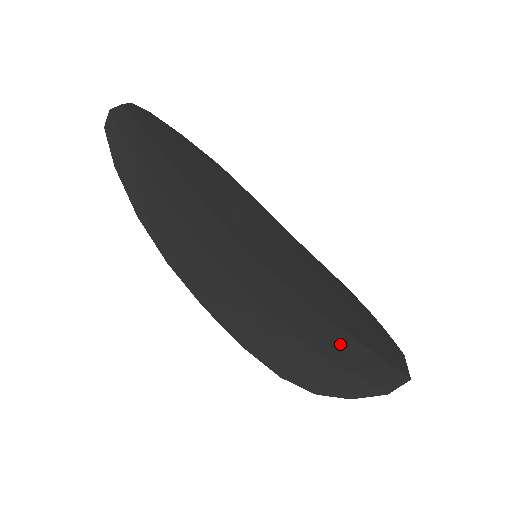
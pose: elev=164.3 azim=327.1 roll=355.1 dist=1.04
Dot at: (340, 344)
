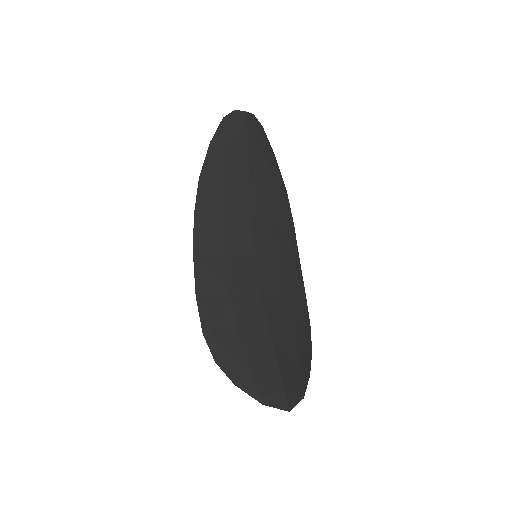
Dot at: (261, 349)
